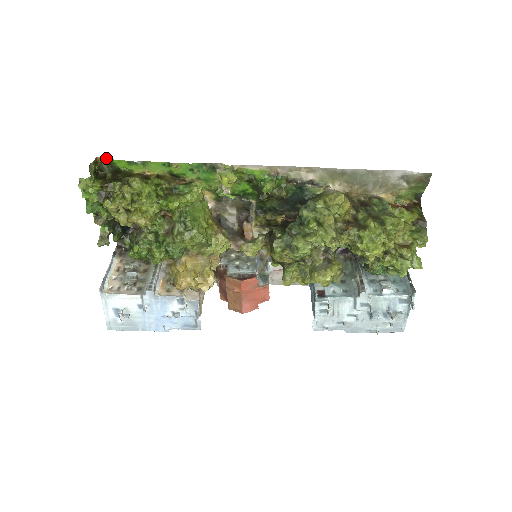
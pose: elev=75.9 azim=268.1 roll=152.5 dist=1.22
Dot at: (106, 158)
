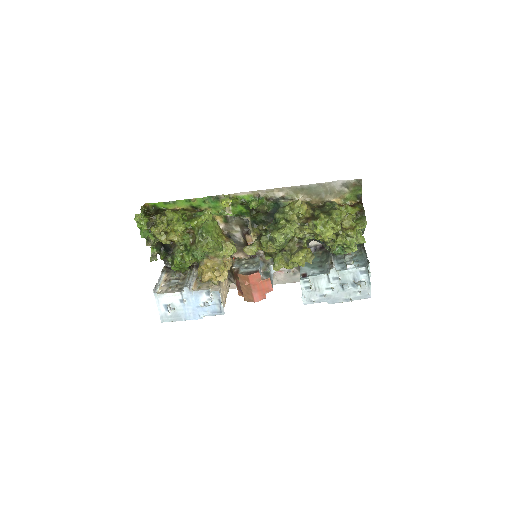
Dot at: (151, 203)
